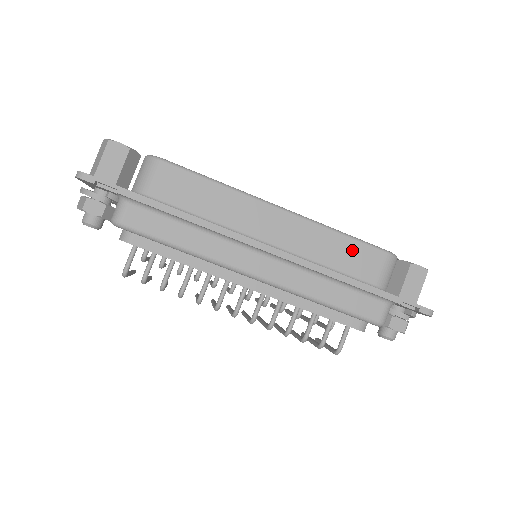
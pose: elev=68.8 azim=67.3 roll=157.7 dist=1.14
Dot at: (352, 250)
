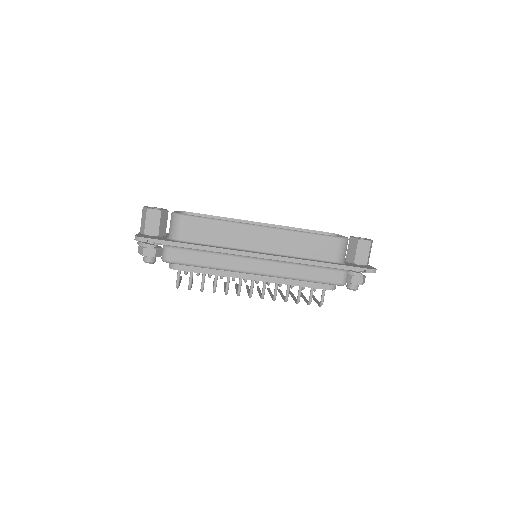
Dot at: (315, 242)
